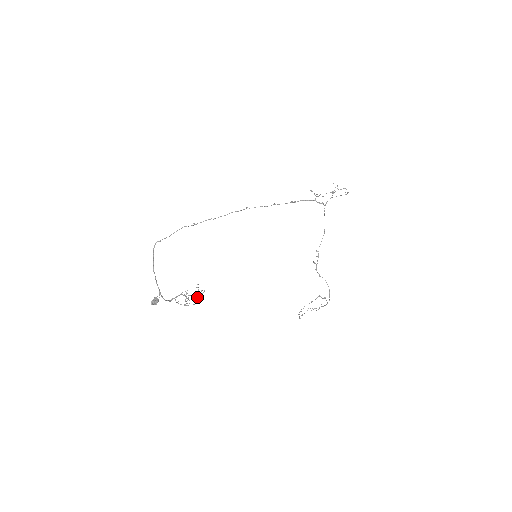
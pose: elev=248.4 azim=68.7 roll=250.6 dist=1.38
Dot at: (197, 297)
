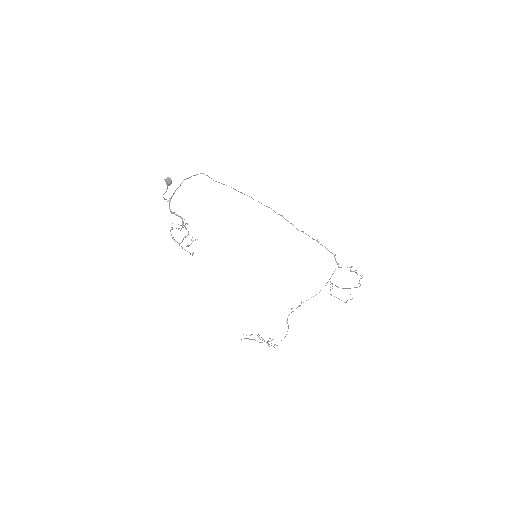
Dot at: (186, 246)
